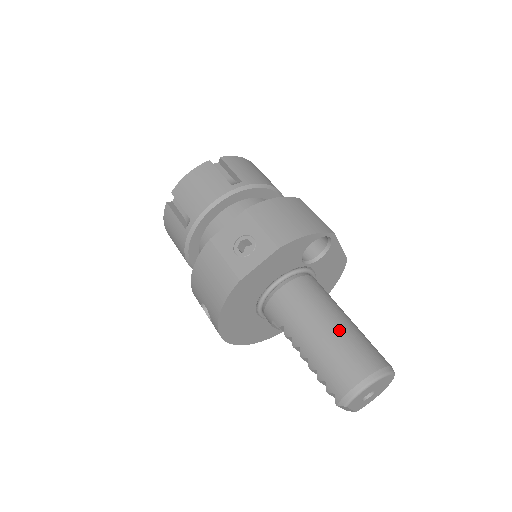
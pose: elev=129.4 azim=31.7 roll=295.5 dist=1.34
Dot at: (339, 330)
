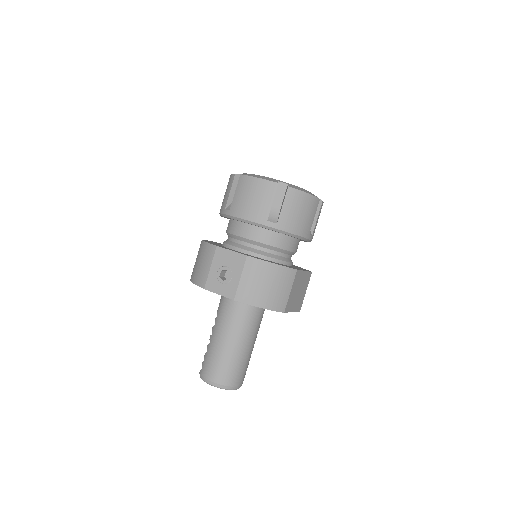
Dot at: (232, 352)
